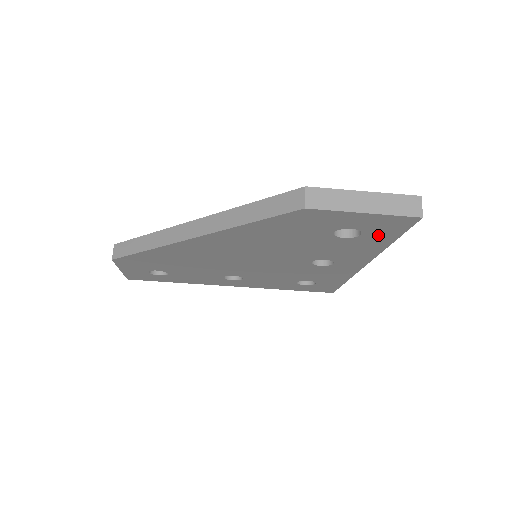
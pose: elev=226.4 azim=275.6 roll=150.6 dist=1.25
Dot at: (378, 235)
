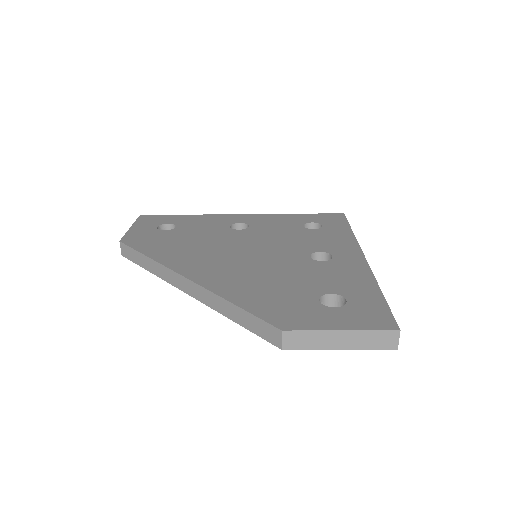
Dot at: occluded
